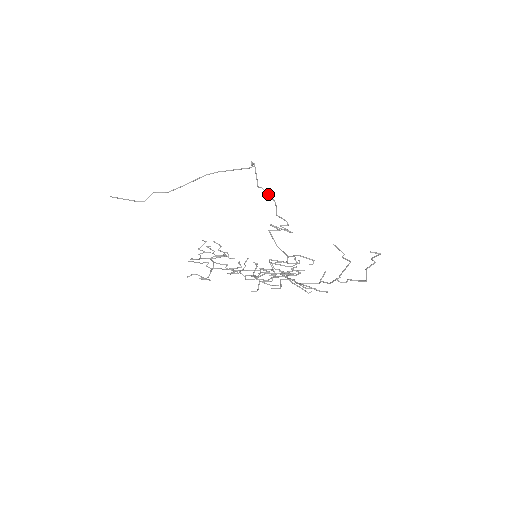
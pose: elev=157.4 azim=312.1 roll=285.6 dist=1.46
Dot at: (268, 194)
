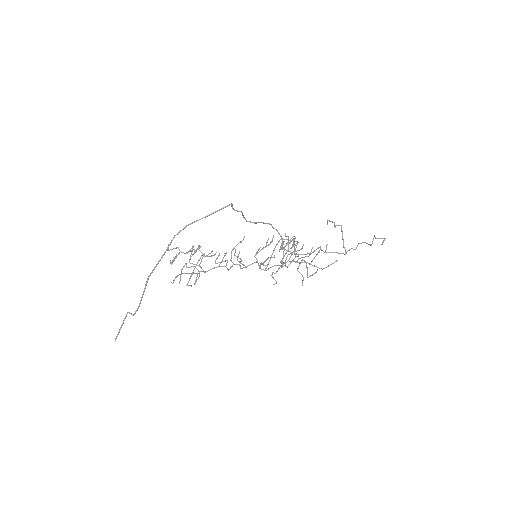
Dot at: occluded
